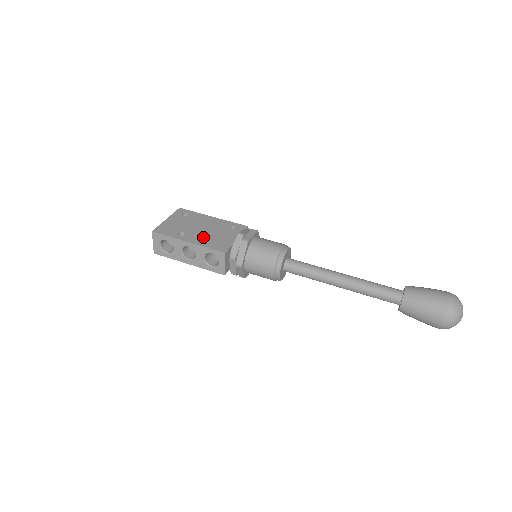
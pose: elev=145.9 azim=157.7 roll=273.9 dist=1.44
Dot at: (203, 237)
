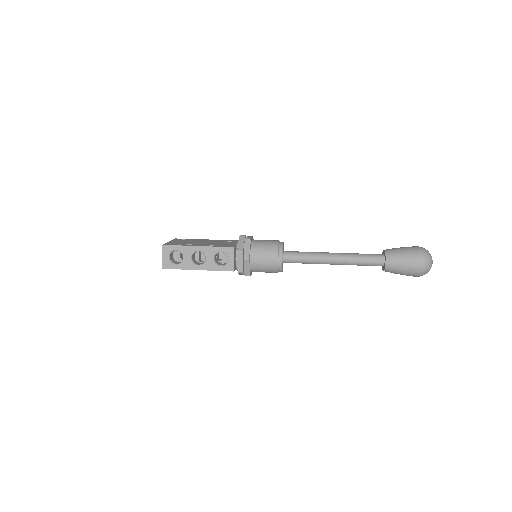
Dot at: (209, 244)
